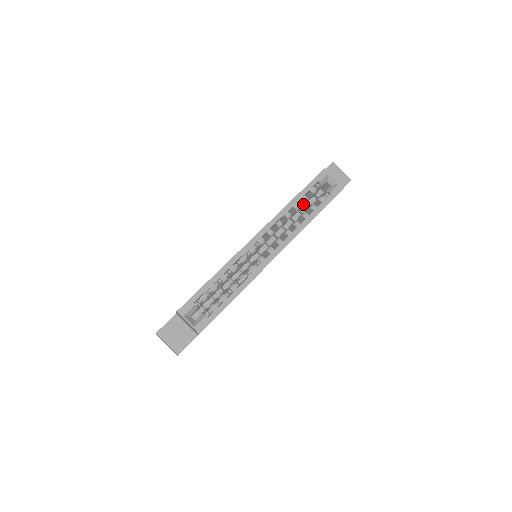
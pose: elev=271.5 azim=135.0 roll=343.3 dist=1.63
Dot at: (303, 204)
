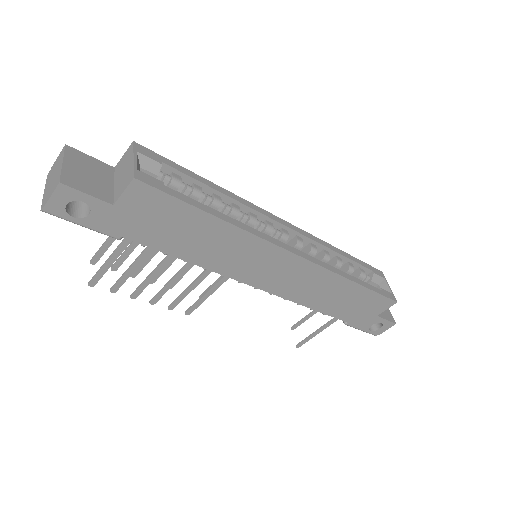
Dot at: occluded
